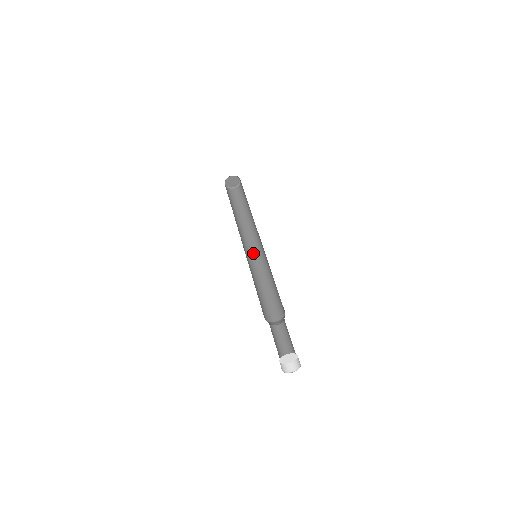
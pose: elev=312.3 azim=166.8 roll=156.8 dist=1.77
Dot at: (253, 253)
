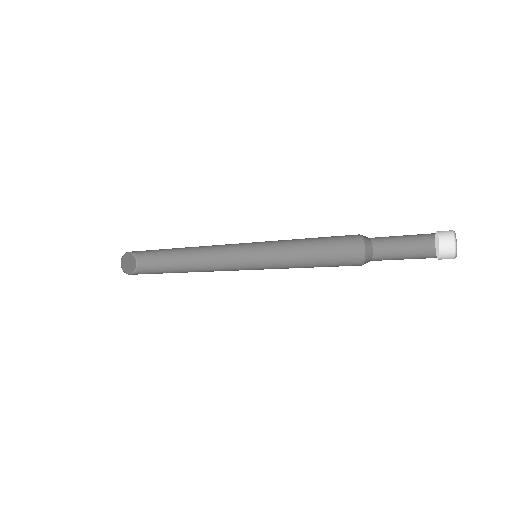
Dot at: occluded
